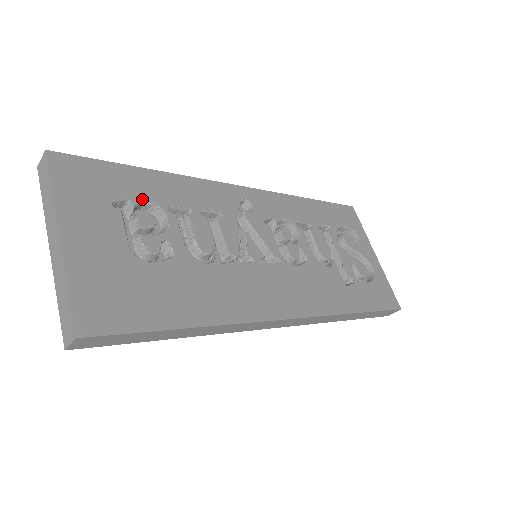
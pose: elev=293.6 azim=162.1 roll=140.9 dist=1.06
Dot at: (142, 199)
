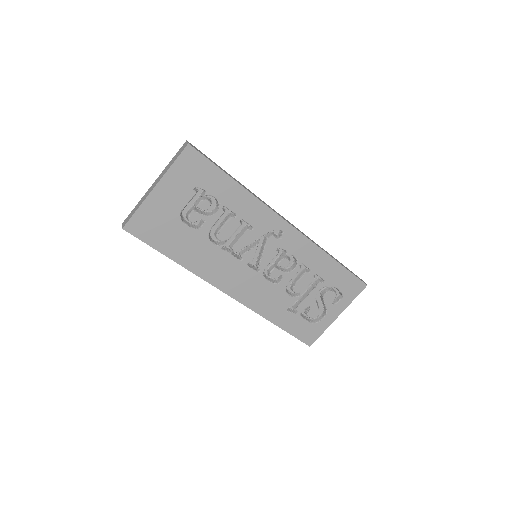
Dot at: (214, 194)
